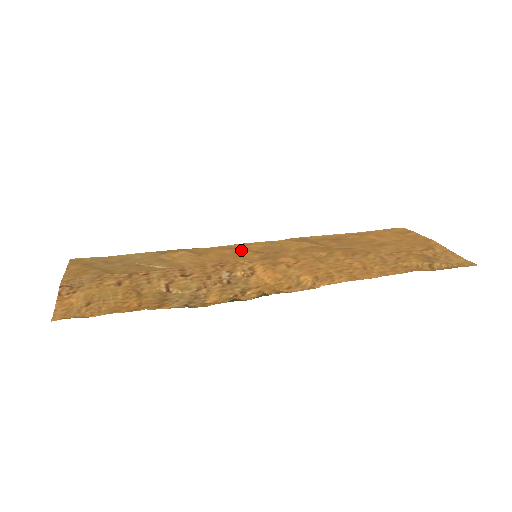
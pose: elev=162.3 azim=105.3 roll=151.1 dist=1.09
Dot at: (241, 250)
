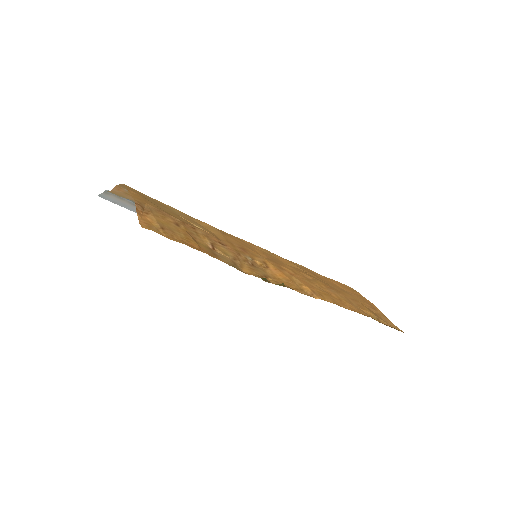
Dot at: (251, 246)
